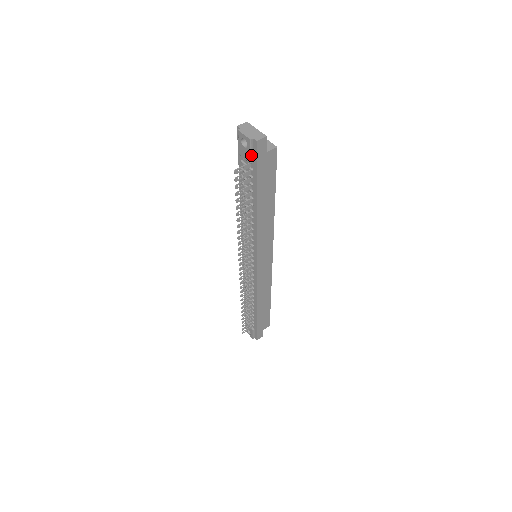
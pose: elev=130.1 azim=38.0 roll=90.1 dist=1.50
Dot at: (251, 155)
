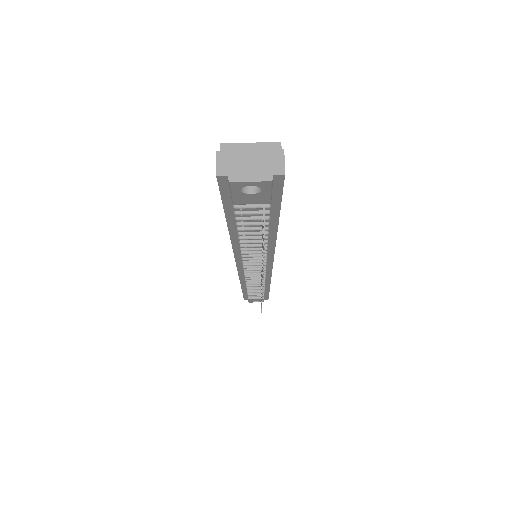
Dot at: (271, 195)
